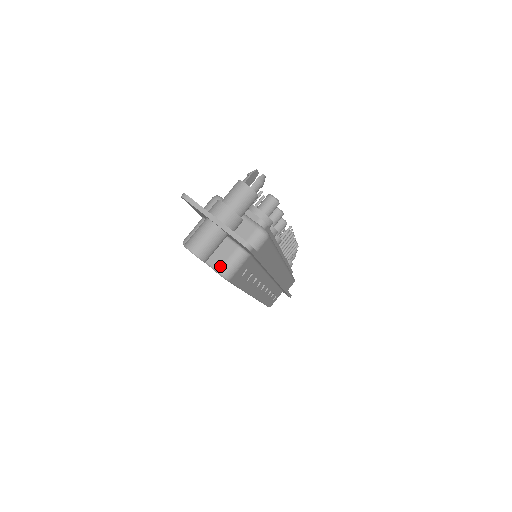
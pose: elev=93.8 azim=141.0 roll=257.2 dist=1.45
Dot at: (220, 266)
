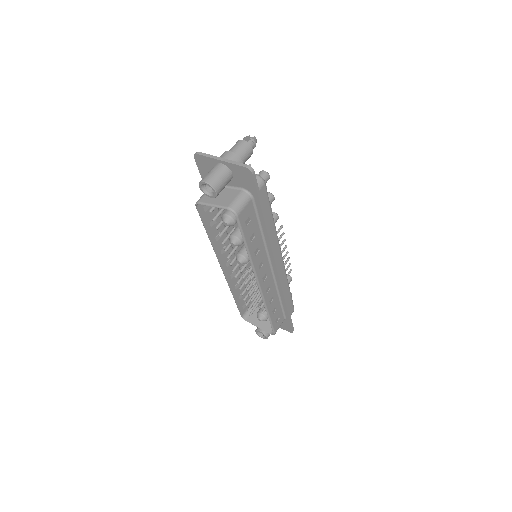
Dot at: (229, 204)
